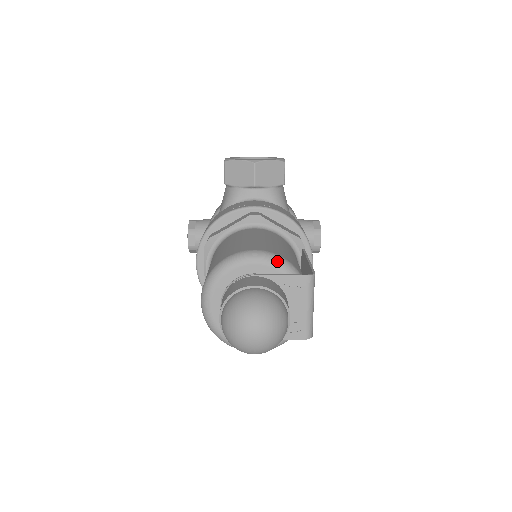
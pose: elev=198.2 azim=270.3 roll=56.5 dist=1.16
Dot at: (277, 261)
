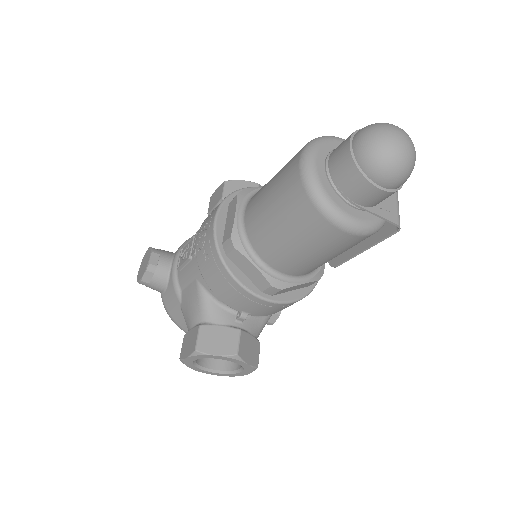
Dot at: occluded
